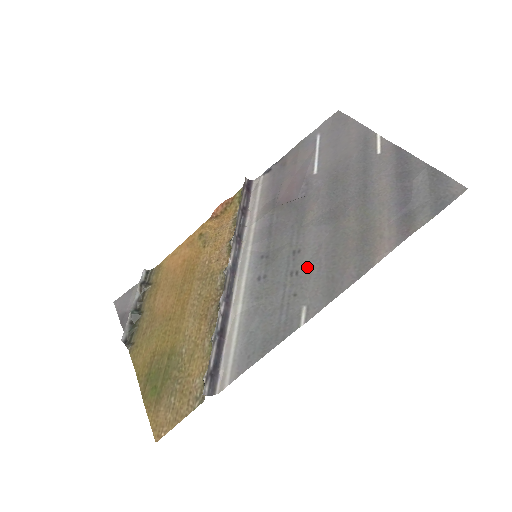
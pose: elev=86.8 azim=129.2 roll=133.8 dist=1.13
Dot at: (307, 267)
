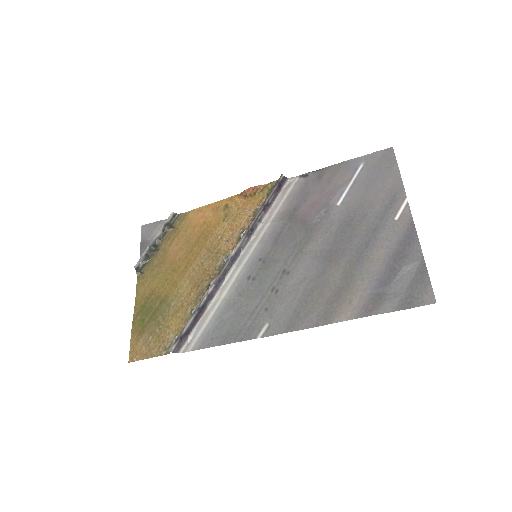
Dot at: (286, 291)
